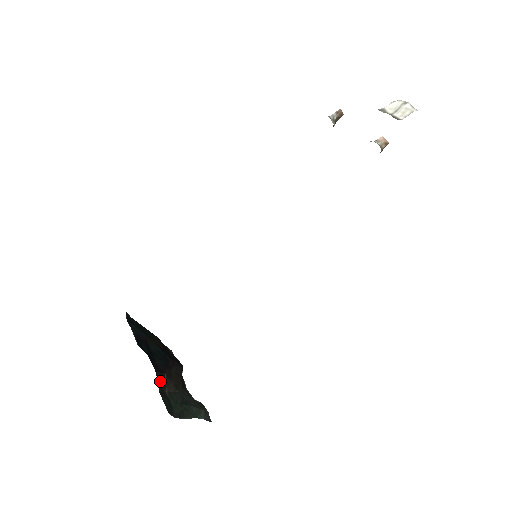
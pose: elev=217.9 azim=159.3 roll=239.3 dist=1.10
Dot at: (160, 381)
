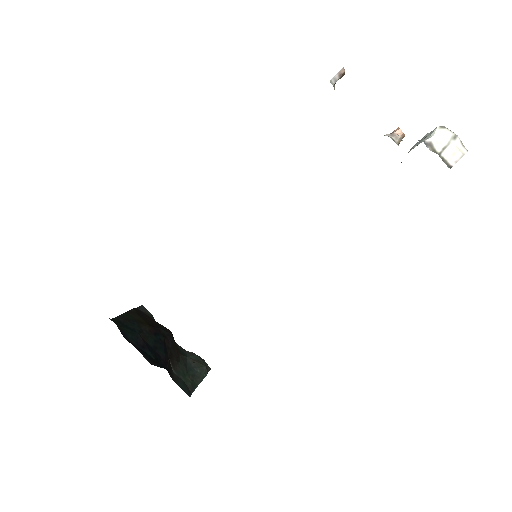
Dot at: (169, 369)
